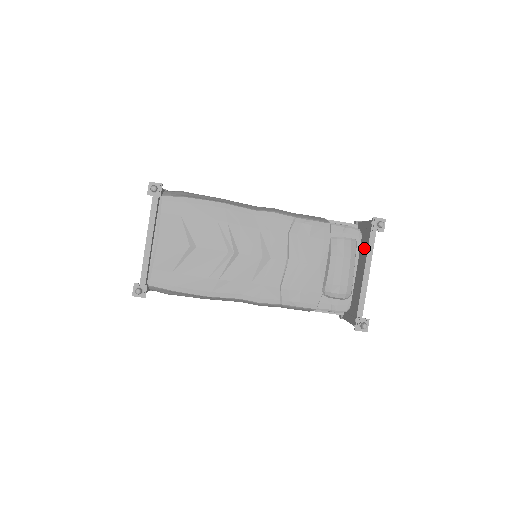
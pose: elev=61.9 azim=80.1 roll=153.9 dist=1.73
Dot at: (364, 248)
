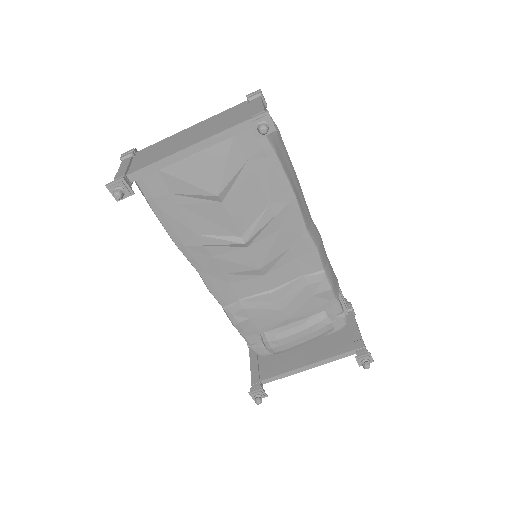
Dot at: (331, 346)
